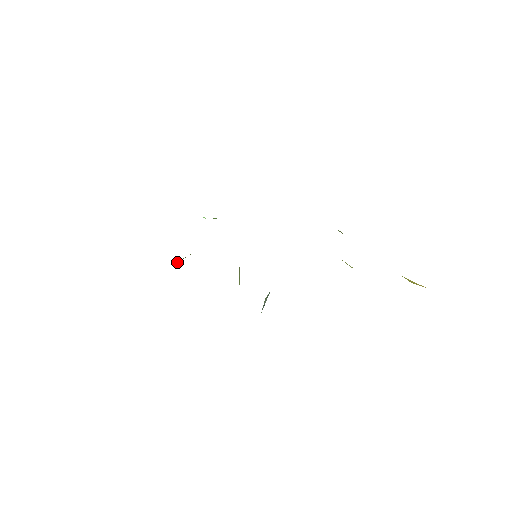
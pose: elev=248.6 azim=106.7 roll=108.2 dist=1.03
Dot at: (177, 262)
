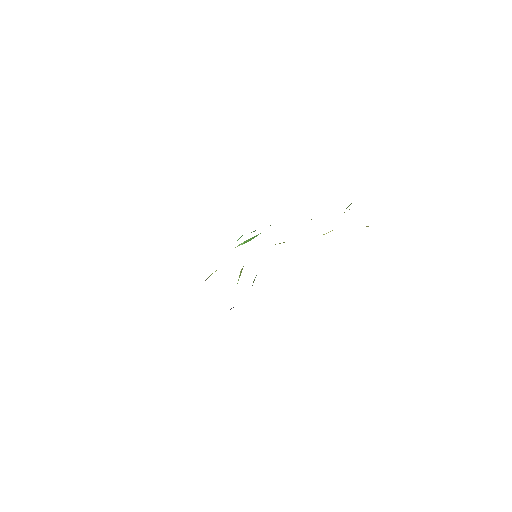
Dot at: occluded
